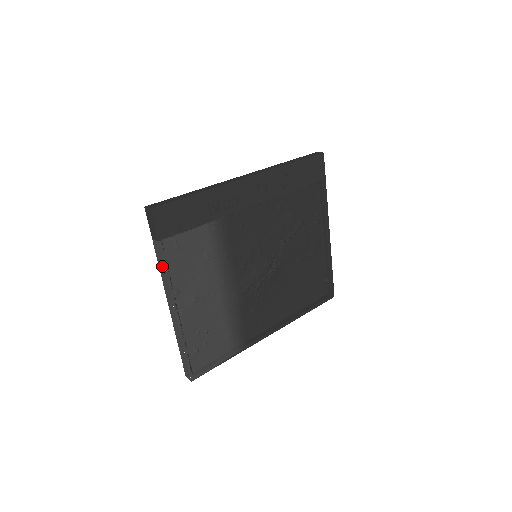
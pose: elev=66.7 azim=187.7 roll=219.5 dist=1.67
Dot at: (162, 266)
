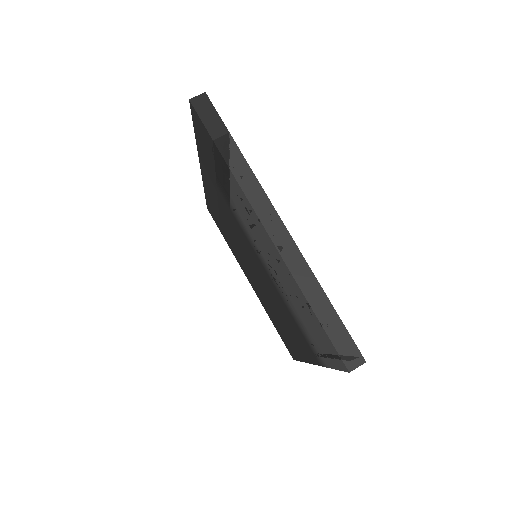
Dot at: (245, 169)
